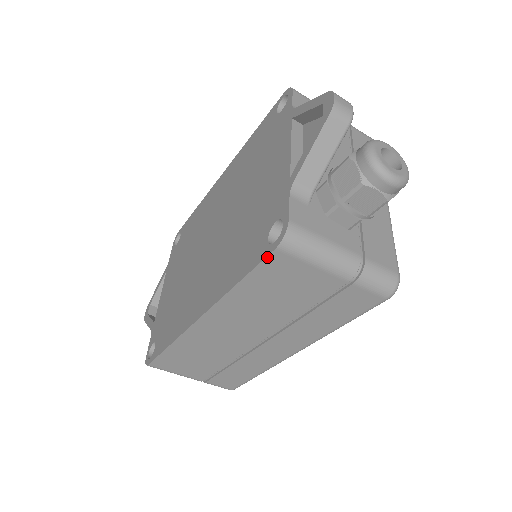
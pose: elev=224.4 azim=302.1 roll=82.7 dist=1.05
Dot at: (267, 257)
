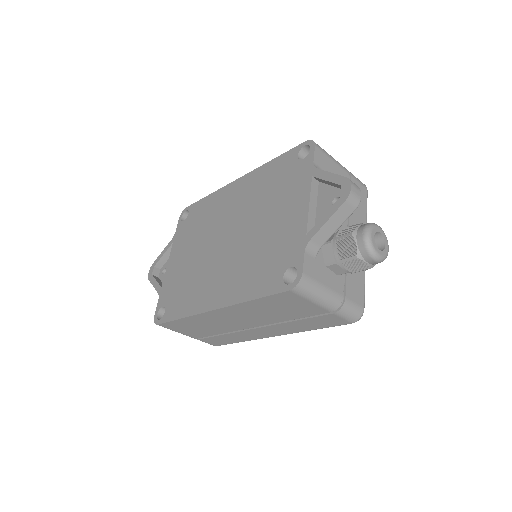
Dot at: (281, 293)
